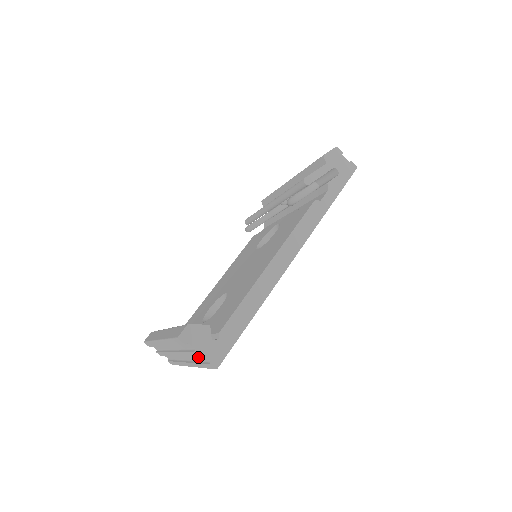
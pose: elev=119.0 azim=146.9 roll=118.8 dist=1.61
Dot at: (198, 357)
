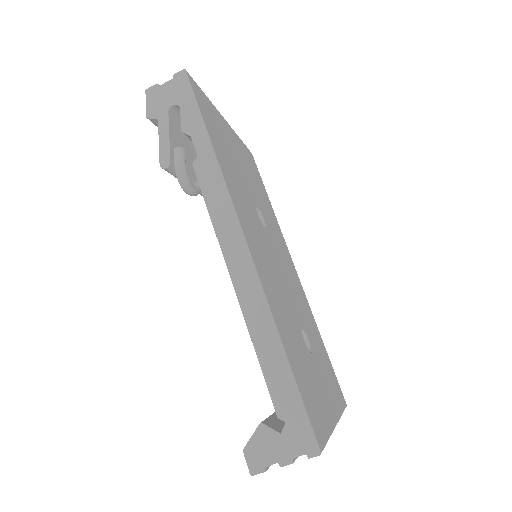
Dot at: occluded
